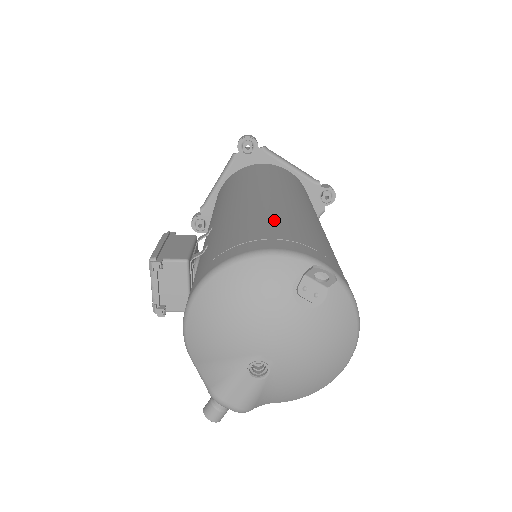
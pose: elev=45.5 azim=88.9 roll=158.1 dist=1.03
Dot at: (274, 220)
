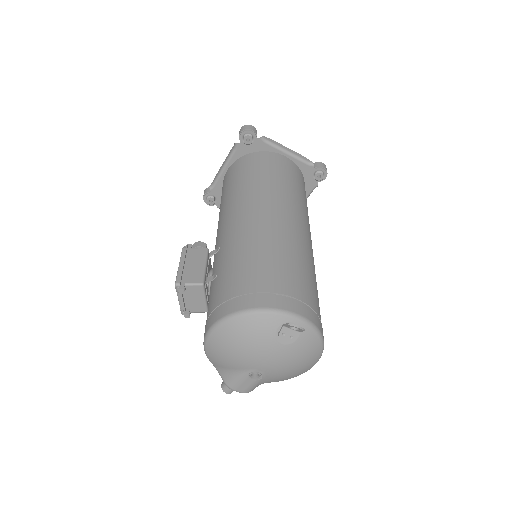
Dot at: (265, 263)
